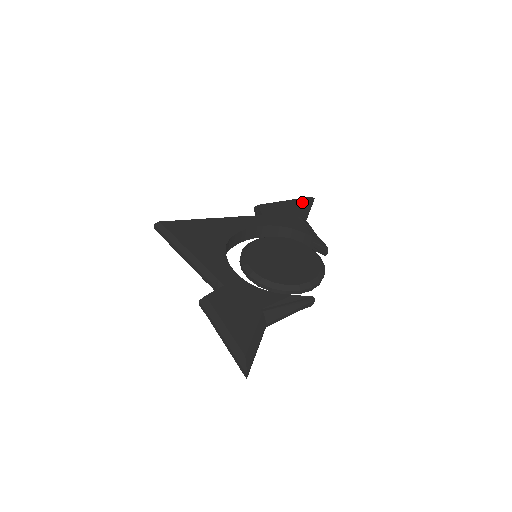
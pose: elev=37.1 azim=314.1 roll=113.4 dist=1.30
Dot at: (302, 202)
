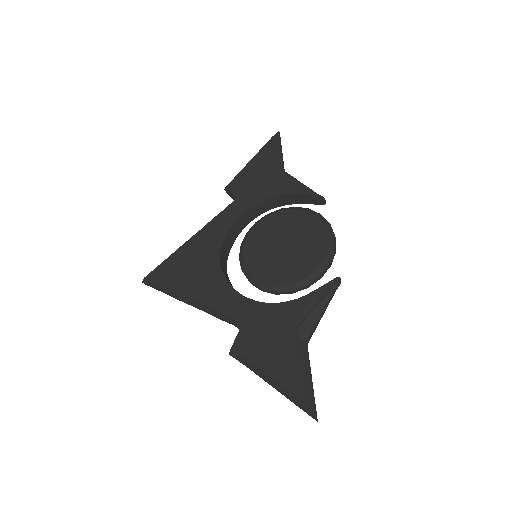
Dot at: (268, 150)
